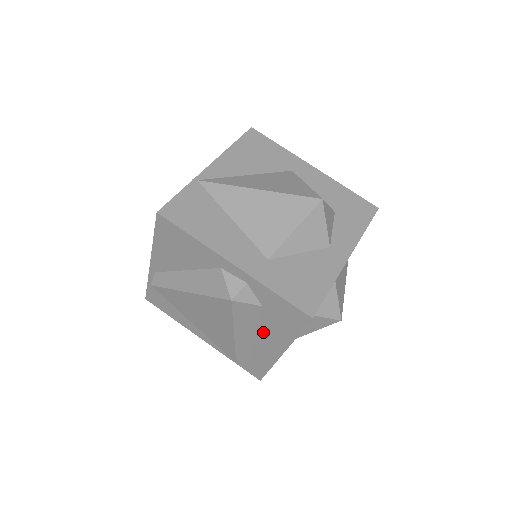
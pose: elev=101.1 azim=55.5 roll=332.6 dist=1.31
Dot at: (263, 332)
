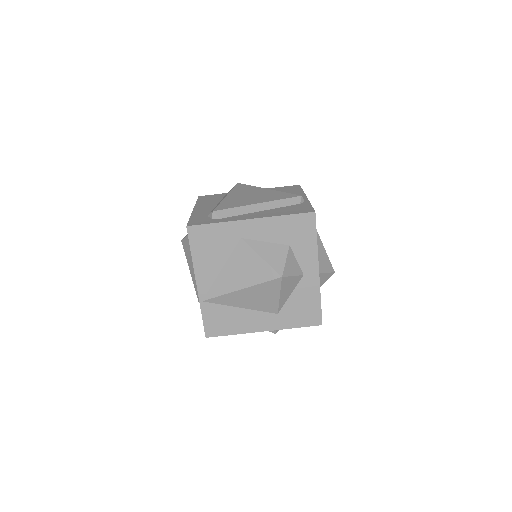
Dot at: occluded
